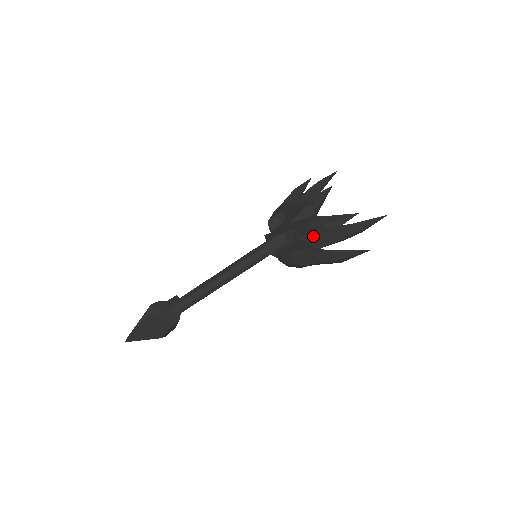
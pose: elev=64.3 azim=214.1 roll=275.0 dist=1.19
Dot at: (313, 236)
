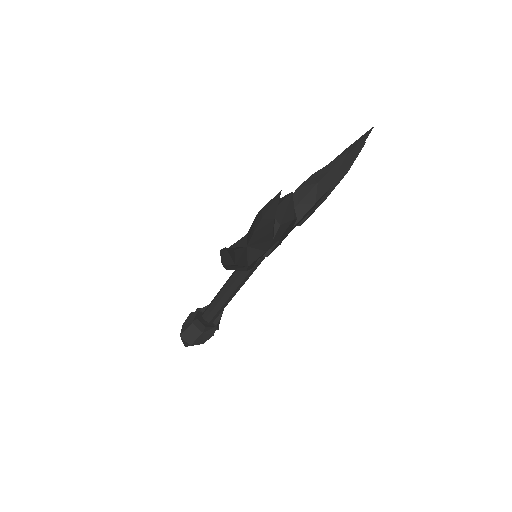
Dot at: (250, 230)
